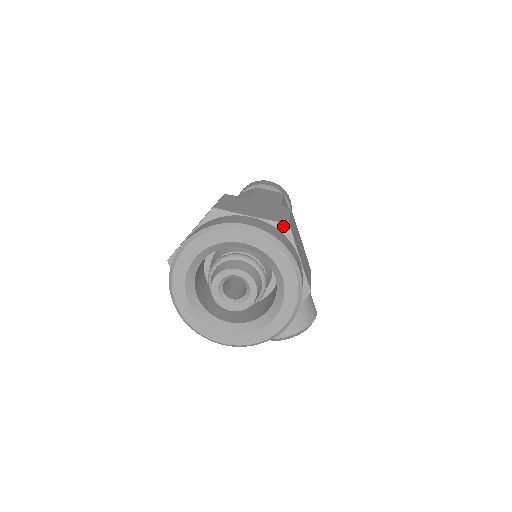
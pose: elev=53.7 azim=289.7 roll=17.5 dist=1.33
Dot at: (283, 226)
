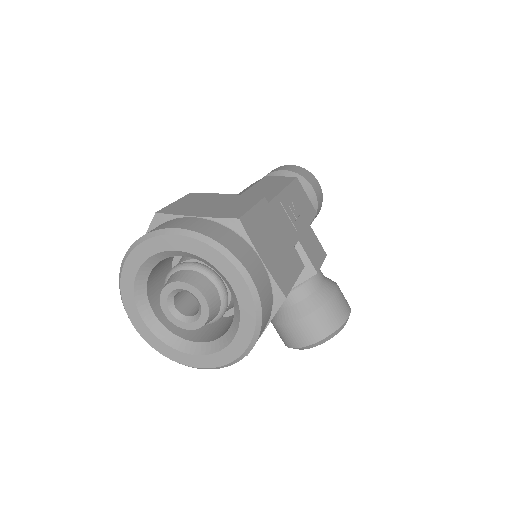
Dot at: (232, 222)
